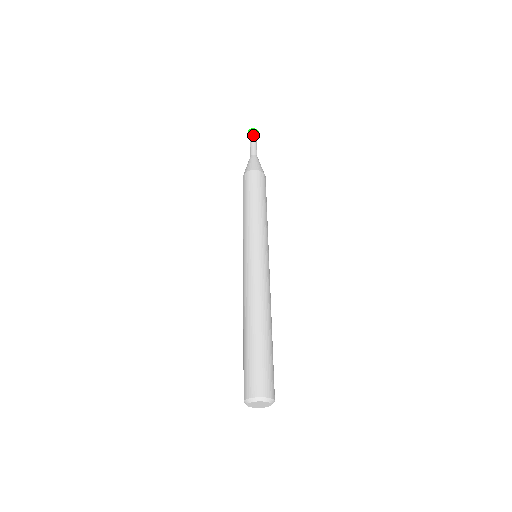
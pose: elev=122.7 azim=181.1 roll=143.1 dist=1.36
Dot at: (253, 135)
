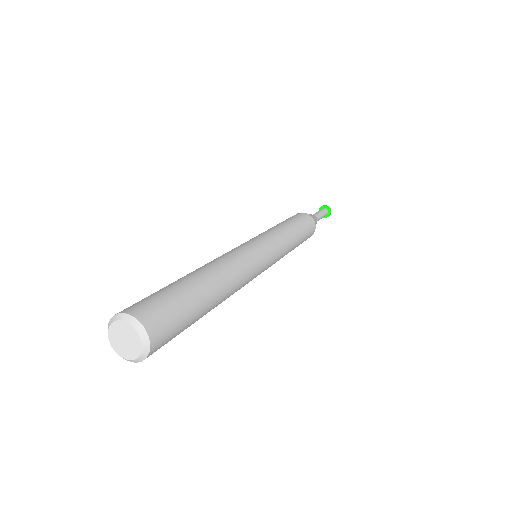
Dot at: (321, 209)
